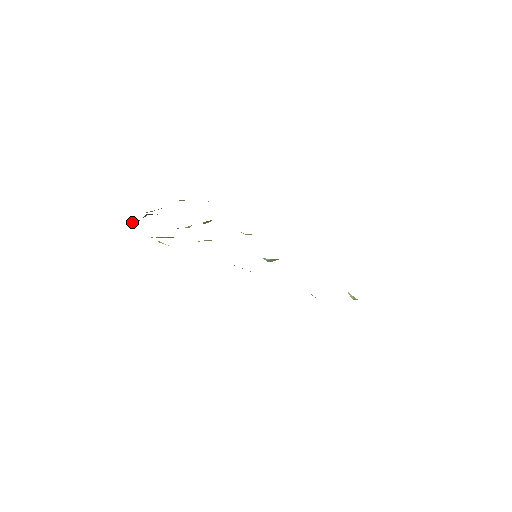
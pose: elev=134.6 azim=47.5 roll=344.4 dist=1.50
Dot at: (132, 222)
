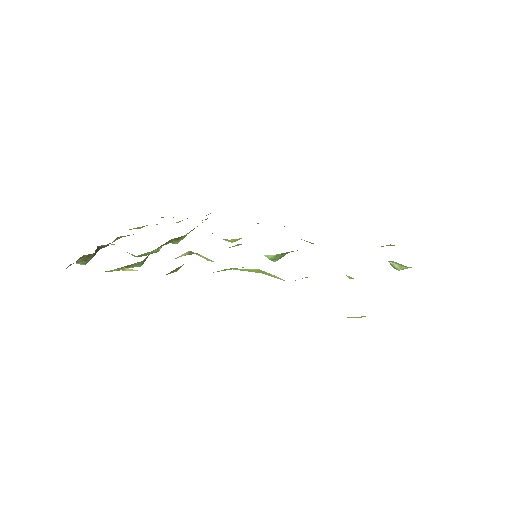
Dot at: (81, 260)
